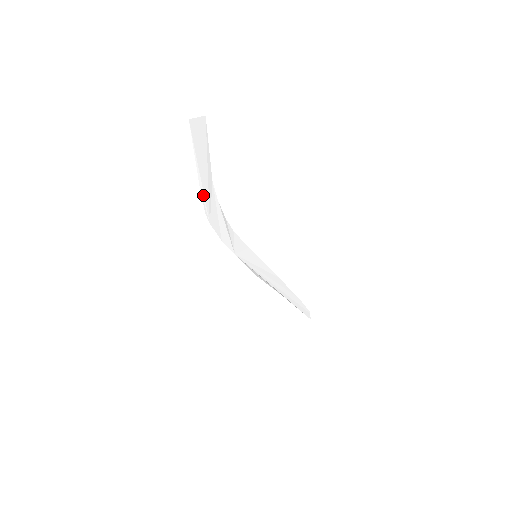
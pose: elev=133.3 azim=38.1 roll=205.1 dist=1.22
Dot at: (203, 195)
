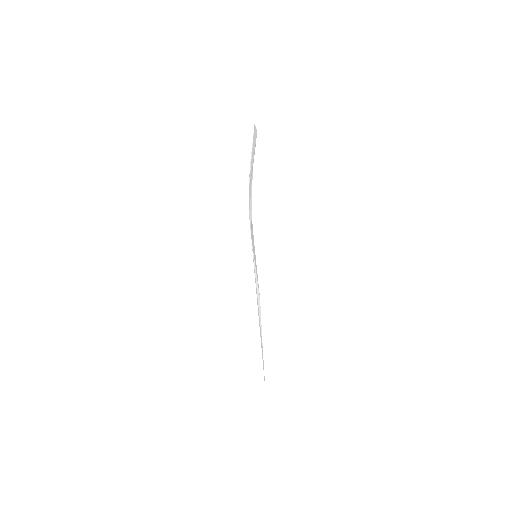
Dot at: (250, 170)
